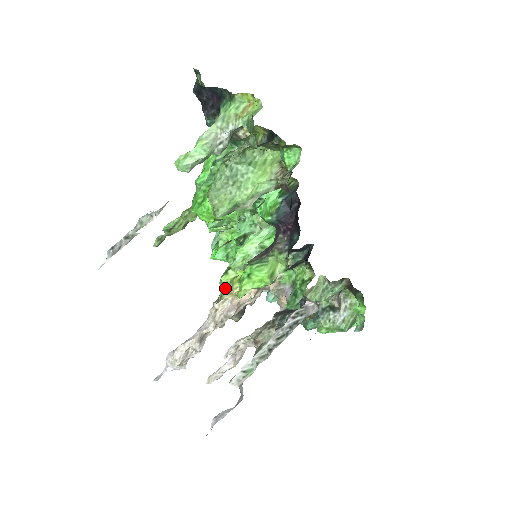
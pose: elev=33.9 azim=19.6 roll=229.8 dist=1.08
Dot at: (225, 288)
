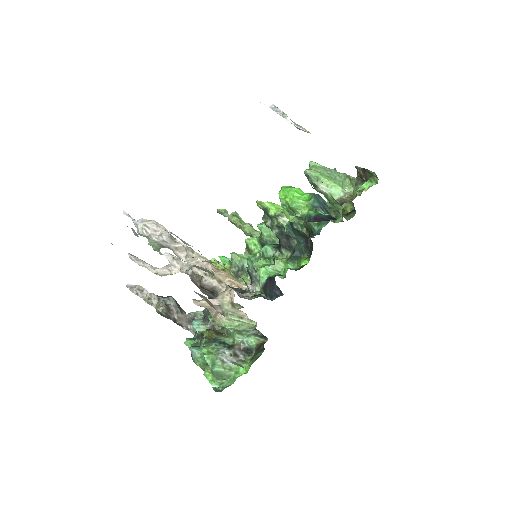
Dot at: (209, 260)
